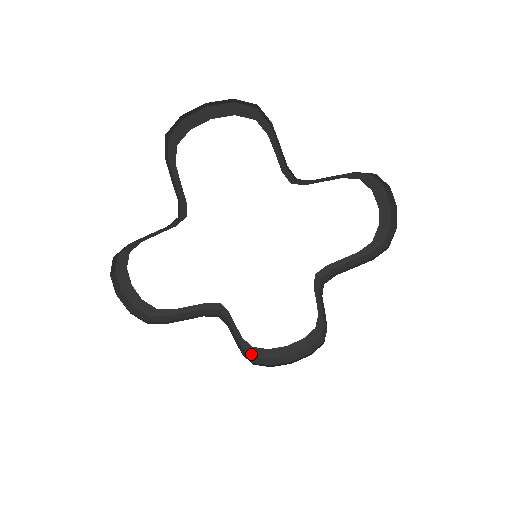
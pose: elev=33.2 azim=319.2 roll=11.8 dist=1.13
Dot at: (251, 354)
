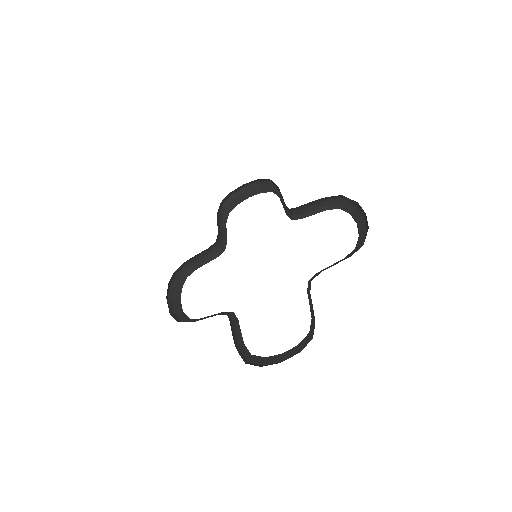
Dot at: (248, 360)
